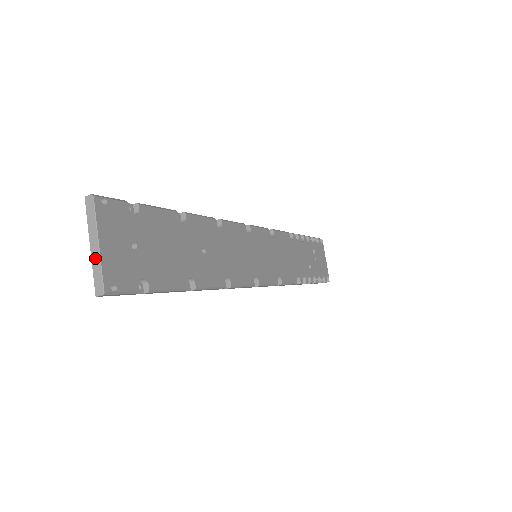
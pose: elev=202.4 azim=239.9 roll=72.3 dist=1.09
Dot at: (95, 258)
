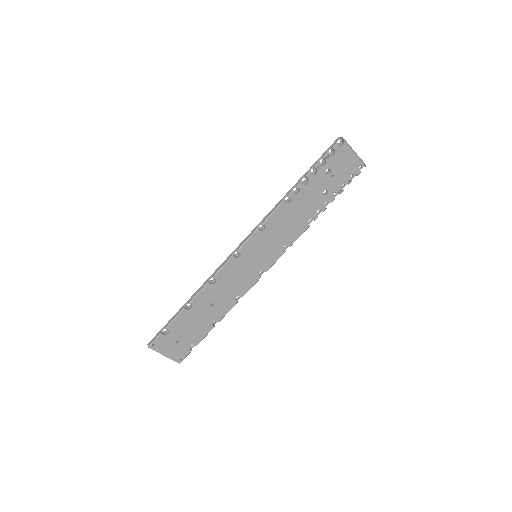
Dot at: (168, 357)
